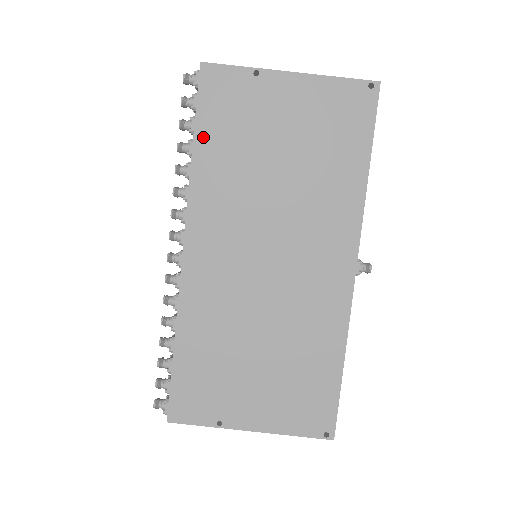
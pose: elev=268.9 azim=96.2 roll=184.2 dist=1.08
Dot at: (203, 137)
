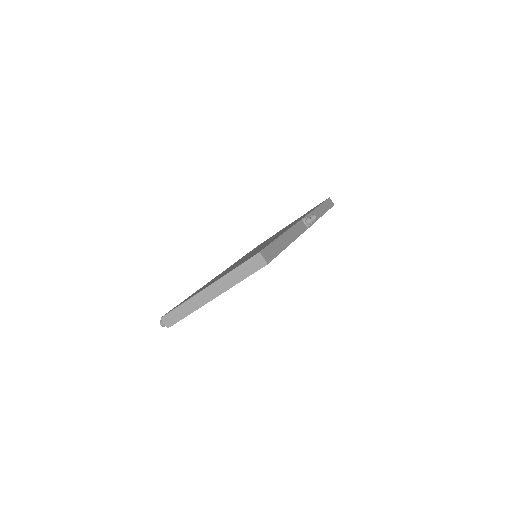
Dot at: occluded
